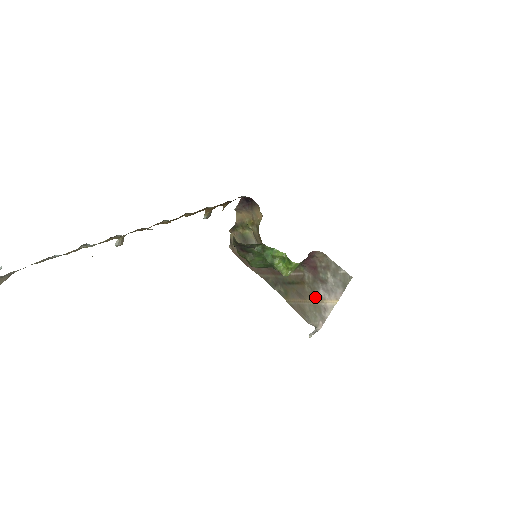
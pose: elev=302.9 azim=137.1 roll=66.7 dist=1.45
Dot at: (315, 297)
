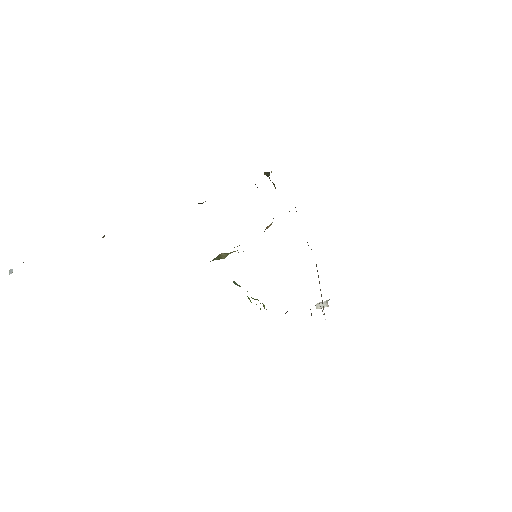
Dot at: occluded
